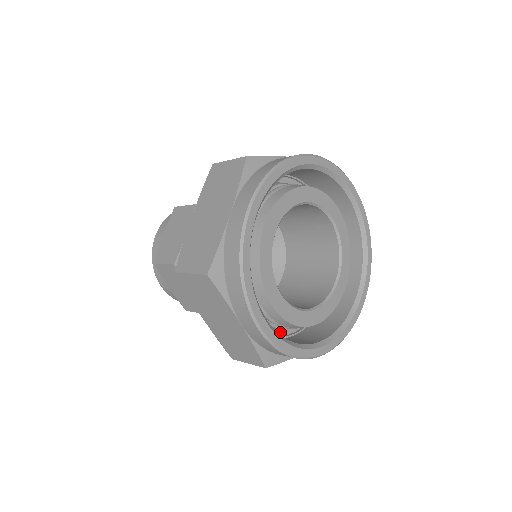
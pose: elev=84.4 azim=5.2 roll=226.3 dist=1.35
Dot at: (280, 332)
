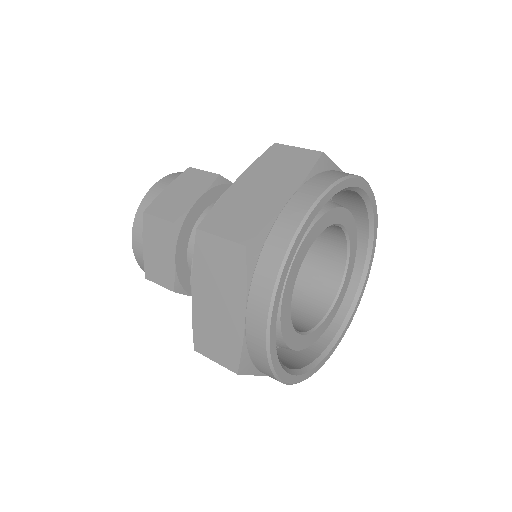
Dot at: occluded
